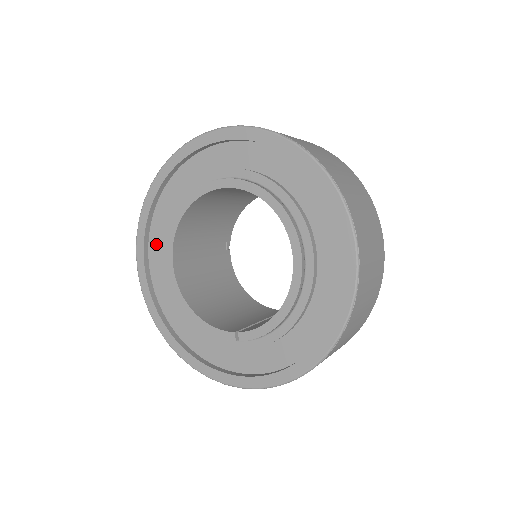
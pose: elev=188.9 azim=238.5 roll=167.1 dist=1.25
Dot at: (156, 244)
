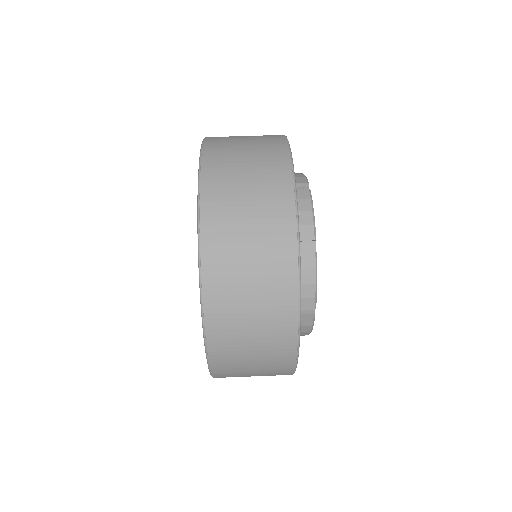
Dot at: occluded
